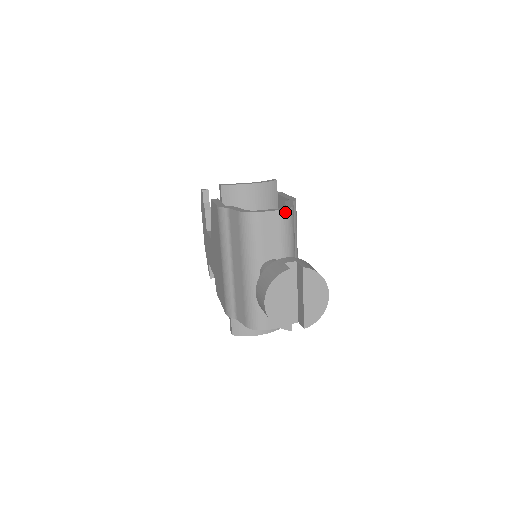
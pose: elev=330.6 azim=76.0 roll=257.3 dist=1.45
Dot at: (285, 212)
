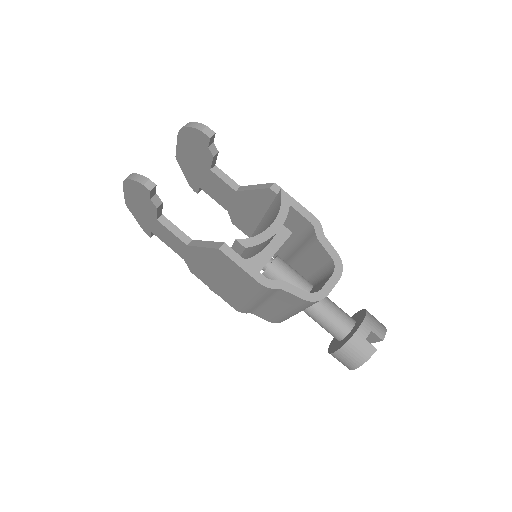
Dot at: (341, 275)
